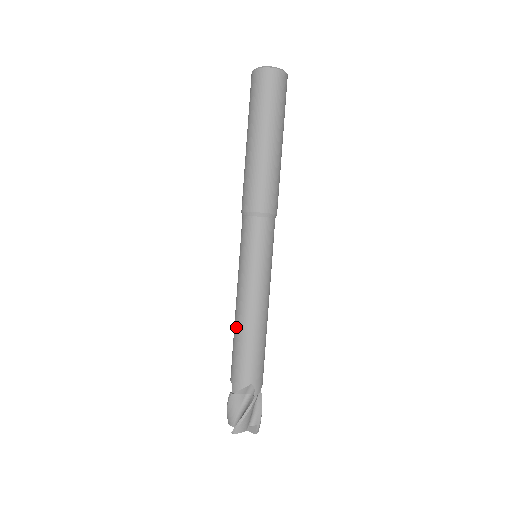
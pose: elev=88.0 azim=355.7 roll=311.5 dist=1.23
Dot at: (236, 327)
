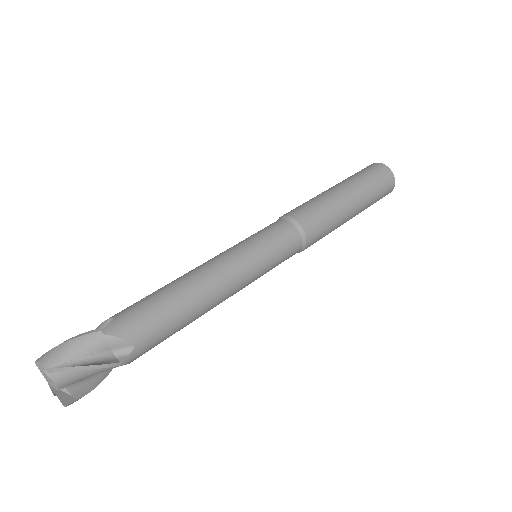
Dot at: occluded
